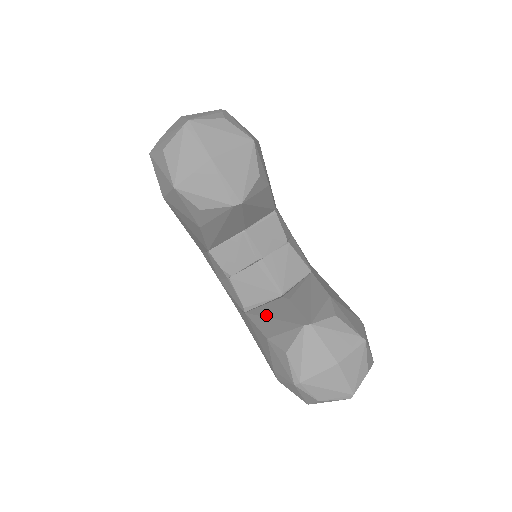
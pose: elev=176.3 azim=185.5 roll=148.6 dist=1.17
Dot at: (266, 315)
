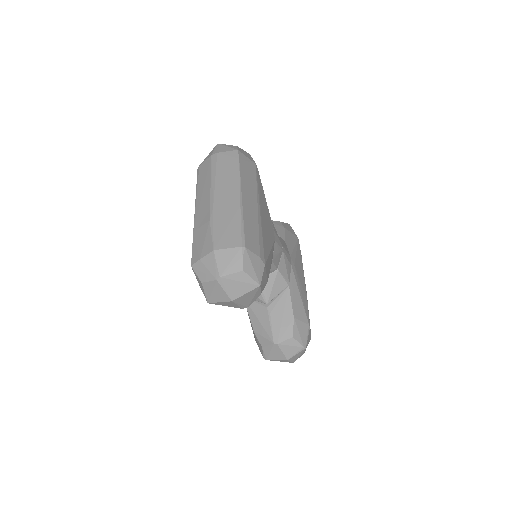
Dot at: (255, 314)
